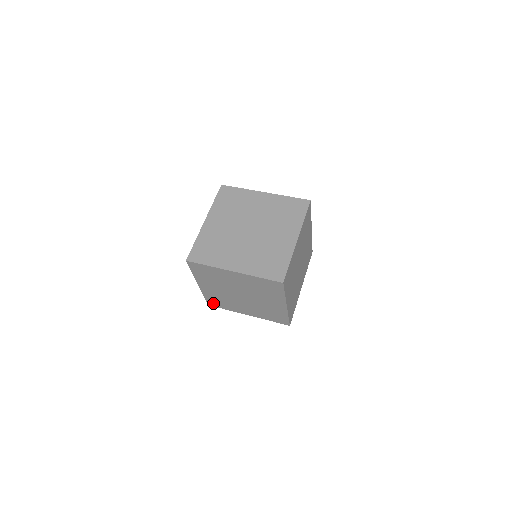
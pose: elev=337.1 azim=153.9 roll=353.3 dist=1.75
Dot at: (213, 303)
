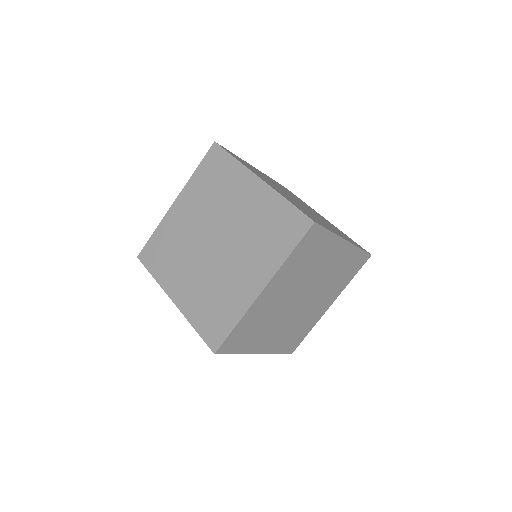
Dot at: occluded
